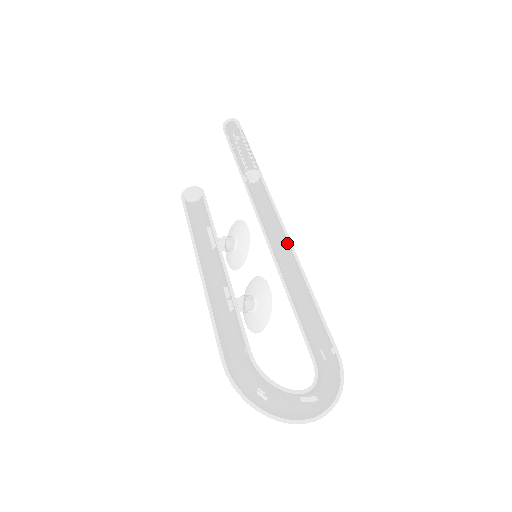
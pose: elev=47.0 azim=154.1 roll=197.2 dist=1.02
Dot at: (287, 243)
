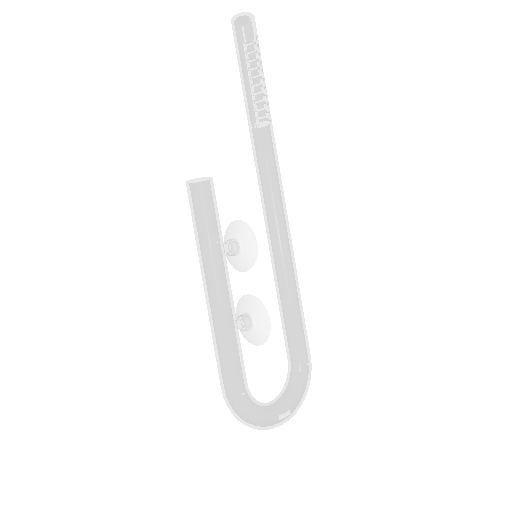
Dot at: (287, 239)
